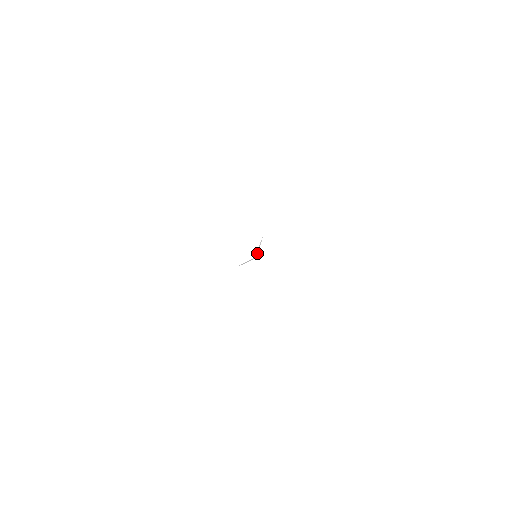
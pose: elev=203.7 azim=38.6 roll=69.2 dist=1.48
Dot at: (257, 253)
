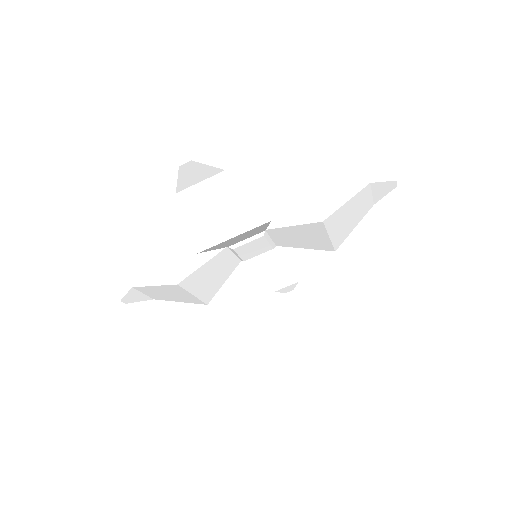
Dot at: (266, 239)
